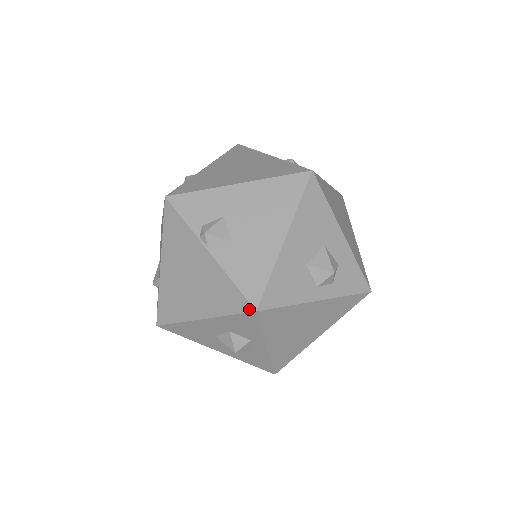
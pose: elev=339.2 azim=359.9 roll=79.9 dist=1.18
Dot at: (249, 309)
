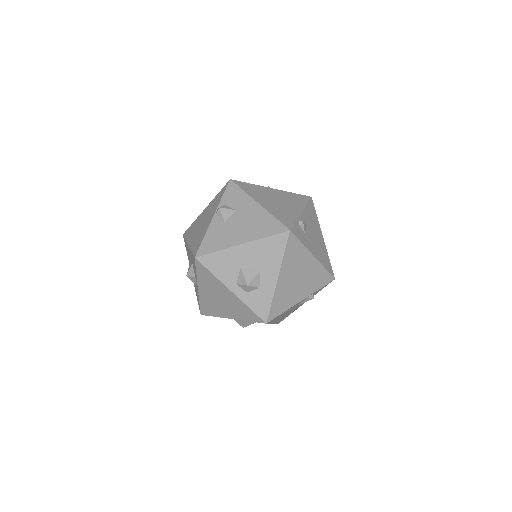
Dot at: (195, 254)
